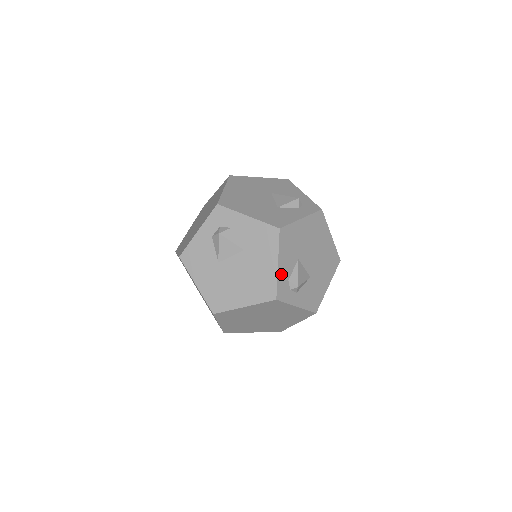
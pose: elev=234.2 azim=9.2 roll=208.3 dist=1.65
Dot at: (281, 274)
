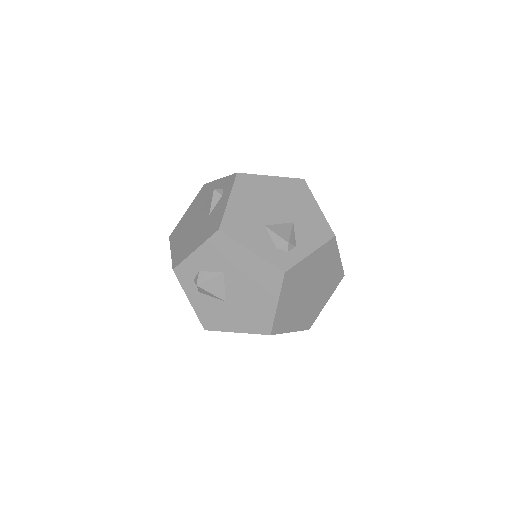
Dot at: (264, 253)
